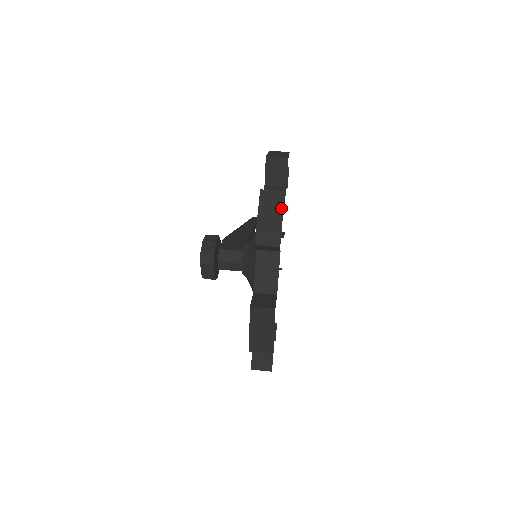
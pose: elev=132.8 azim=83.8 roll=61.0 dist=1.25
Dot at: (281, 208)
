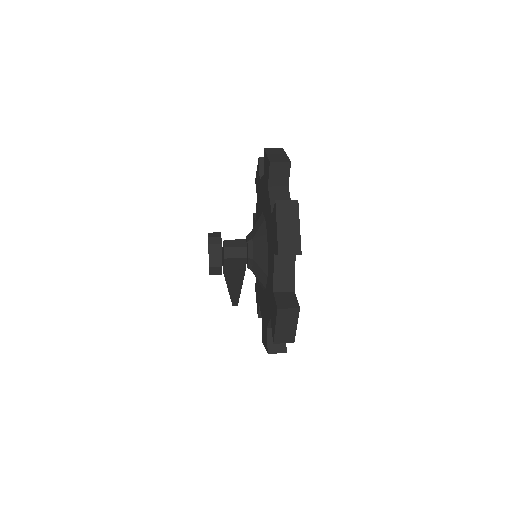
Dot at: (284, 152)
